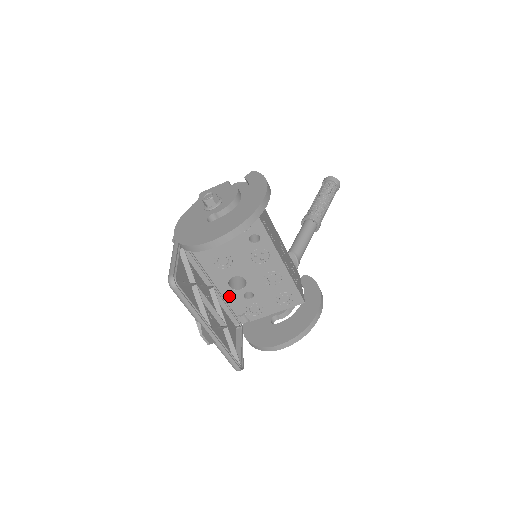
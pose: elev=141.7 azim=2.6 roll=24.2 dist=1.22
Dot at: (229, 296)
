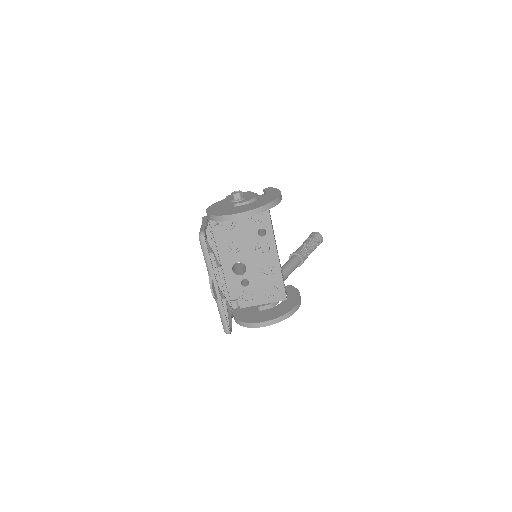
Dot at: (230, 280)
